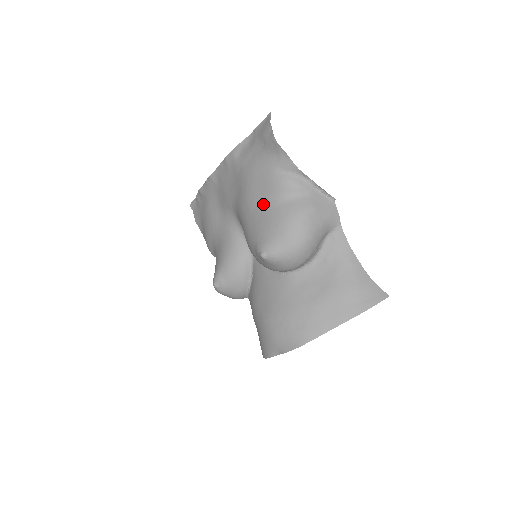
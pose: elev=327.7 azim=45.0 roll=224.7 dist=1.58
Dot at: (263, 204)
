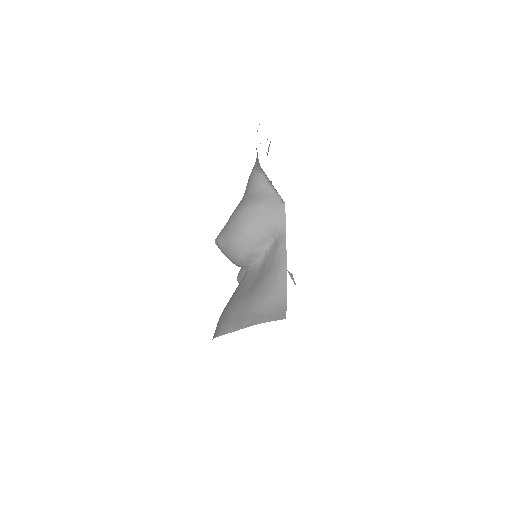
Dot at: occluded
